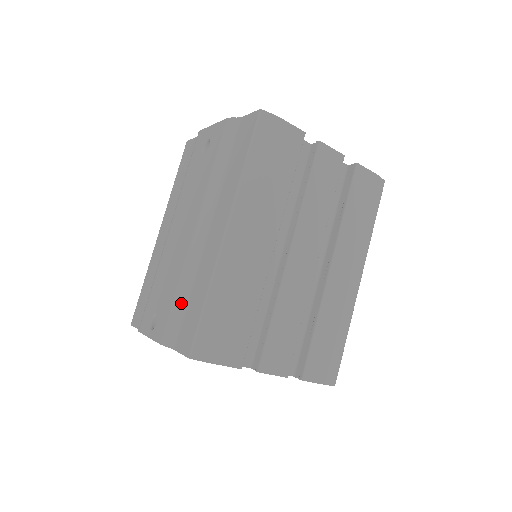
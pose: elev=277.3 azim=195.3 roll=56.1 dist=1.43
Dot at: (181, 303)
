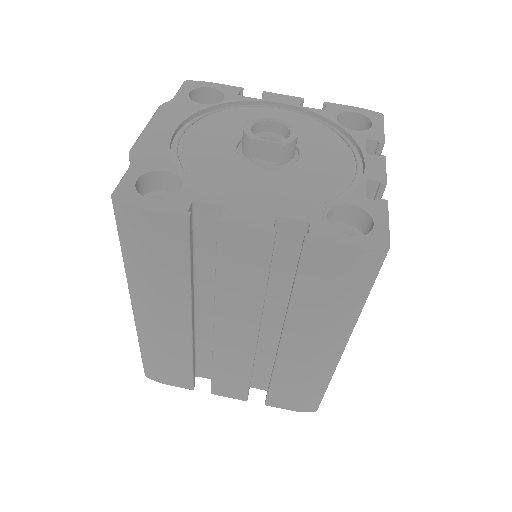
Dot at: occluded
